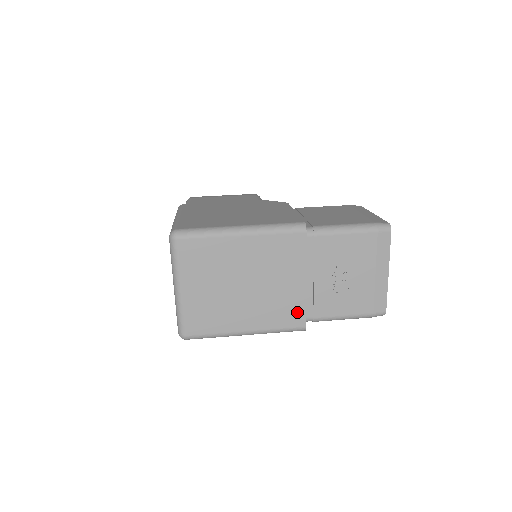
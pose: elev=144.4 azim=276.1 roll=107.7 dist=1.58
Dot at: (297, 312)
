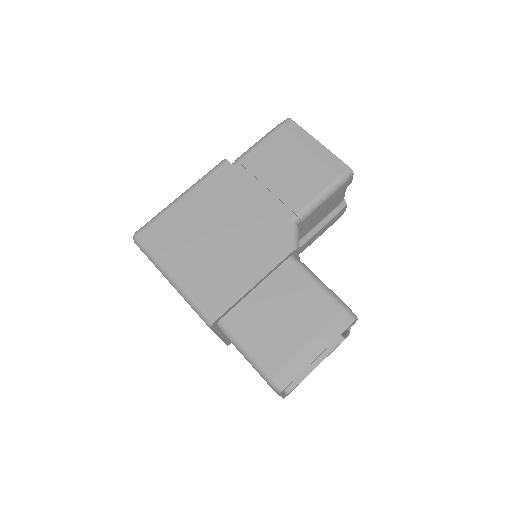
Dot at: occluded
